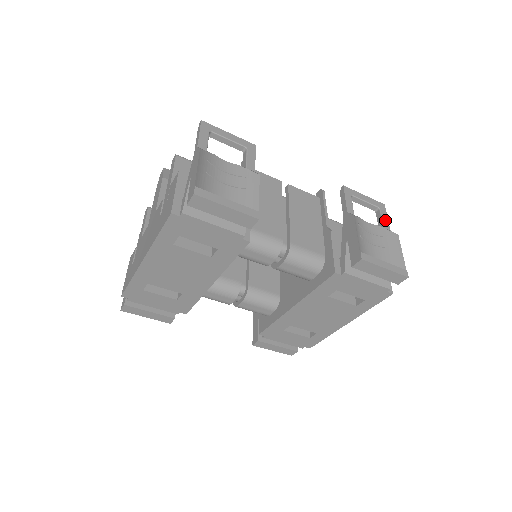
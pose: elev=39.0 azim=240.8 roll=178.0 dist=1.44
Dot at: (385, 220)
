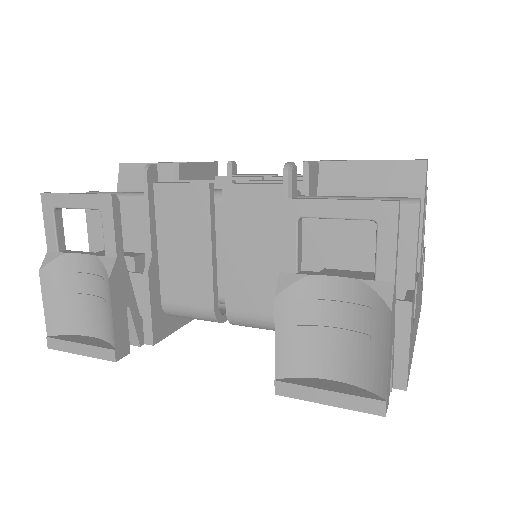
Dot at: (385, 255)
